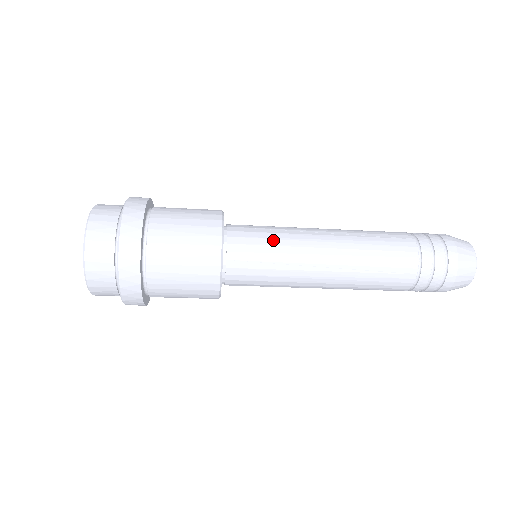
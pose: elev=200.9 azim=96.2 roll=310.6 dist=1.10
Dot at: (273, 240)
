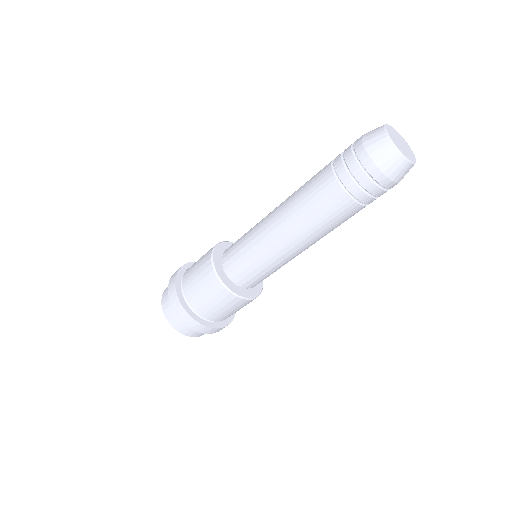
Dot at: (244, 243)
